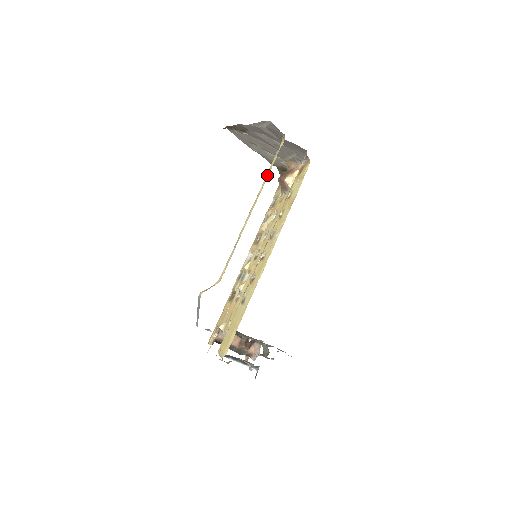
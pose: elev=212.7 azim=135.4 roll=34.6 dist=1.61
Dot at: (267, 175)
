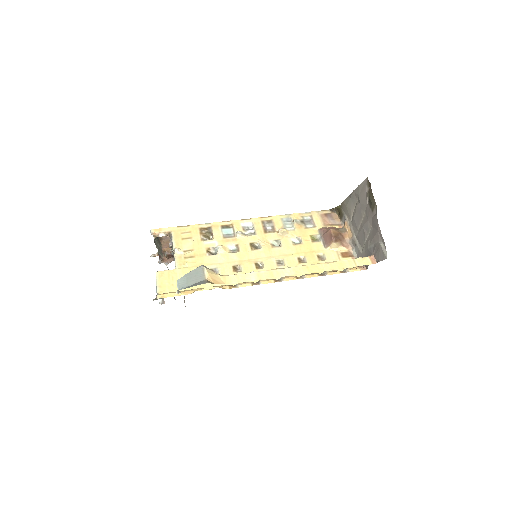
Dot at: (336, 266)
